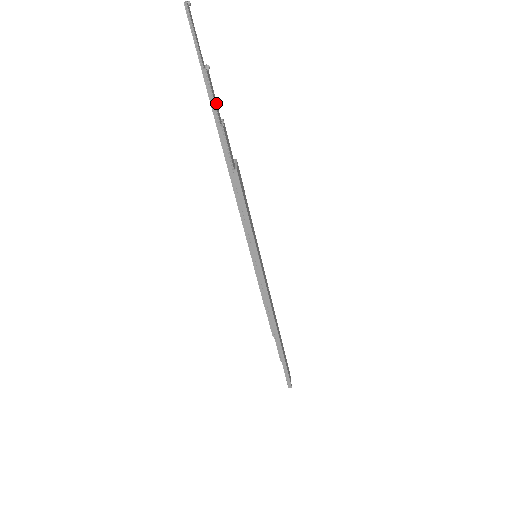
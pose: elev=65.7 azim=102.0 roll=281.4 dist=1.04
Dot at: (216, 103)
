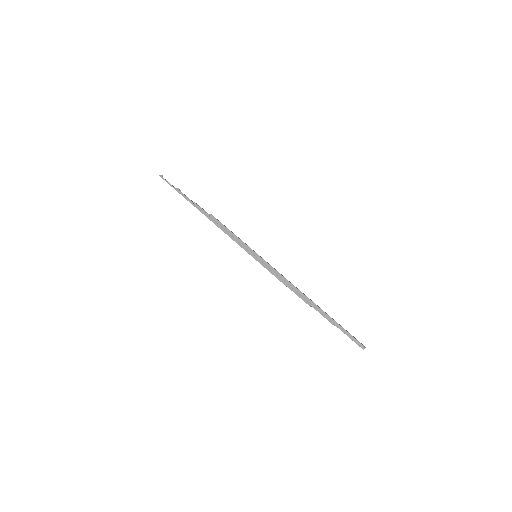
Dot at: occluded
